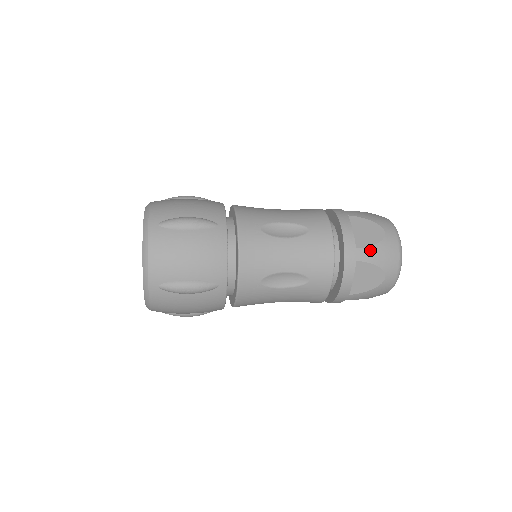
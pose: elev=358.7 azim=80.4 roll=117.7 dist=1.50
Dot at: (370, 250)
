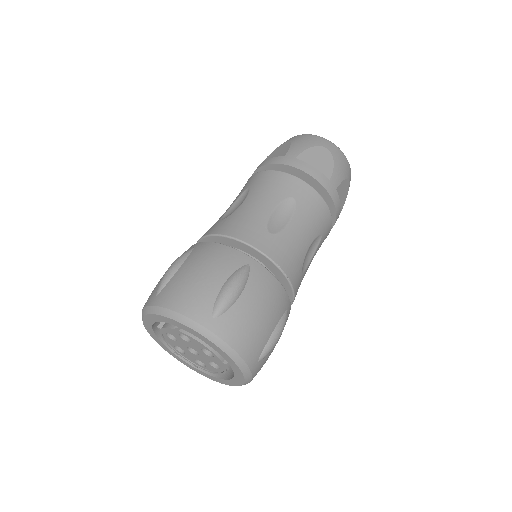
Dot at: (335, 172)
